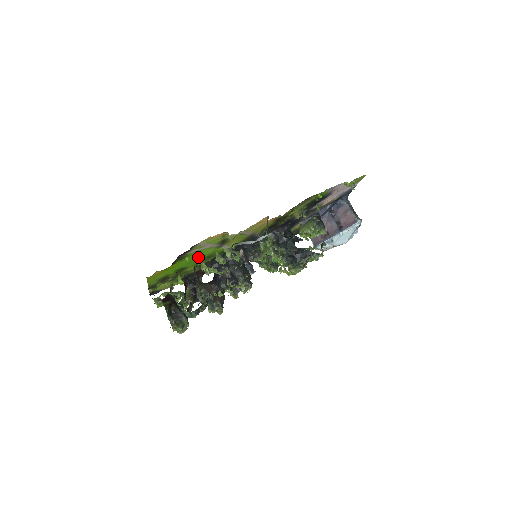
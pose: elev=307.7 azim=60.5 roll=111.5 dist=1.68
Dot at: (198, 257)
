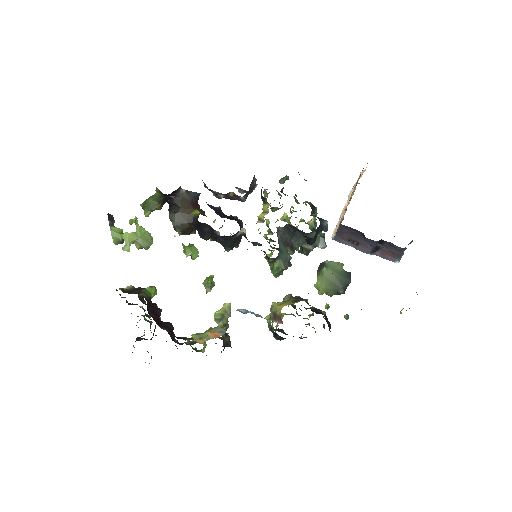
Dot at: occluded
